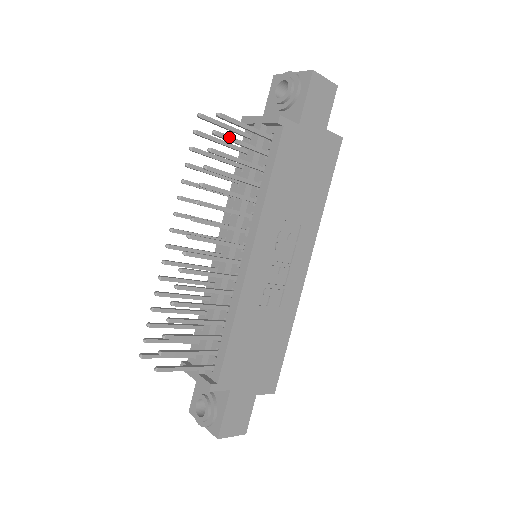
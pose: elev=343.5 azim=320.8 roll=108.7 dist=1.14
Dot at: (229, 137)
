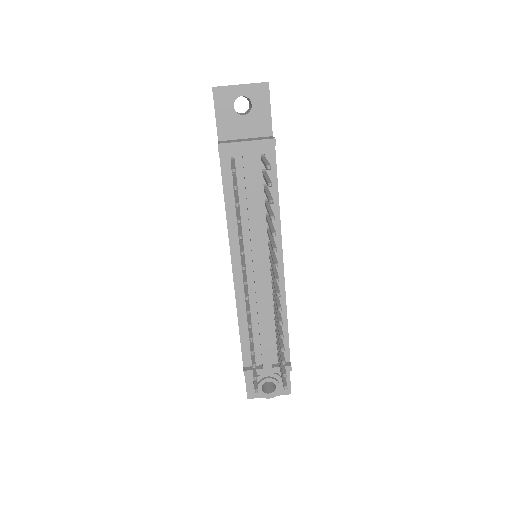
Dot at: occluded
